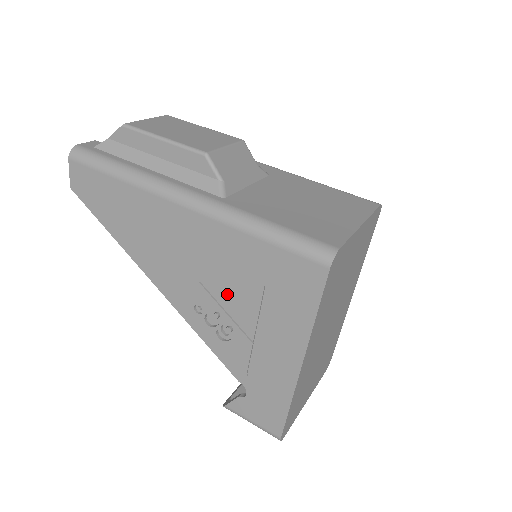
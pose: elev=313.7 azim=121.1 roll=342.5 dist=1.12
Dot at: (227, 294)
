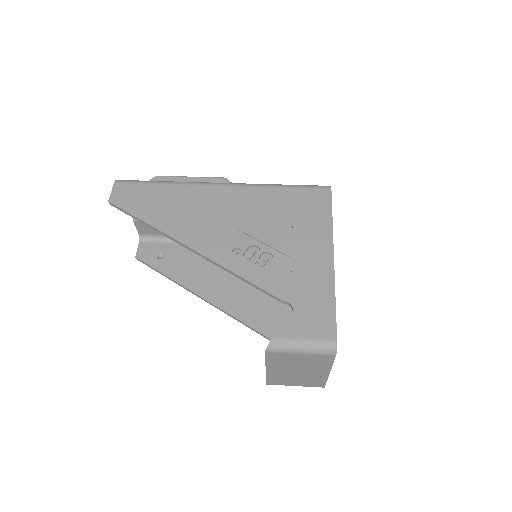
Dot at: (262, 229)
